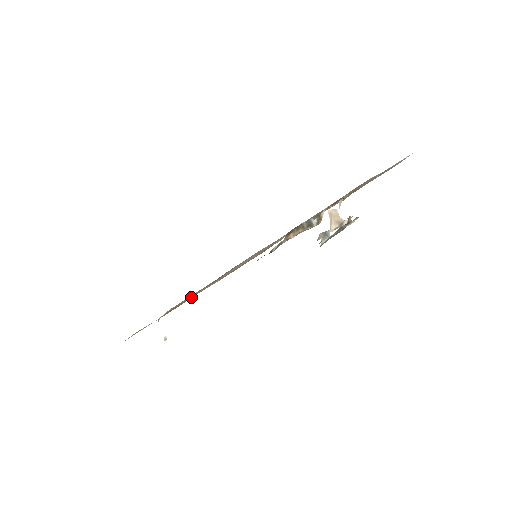
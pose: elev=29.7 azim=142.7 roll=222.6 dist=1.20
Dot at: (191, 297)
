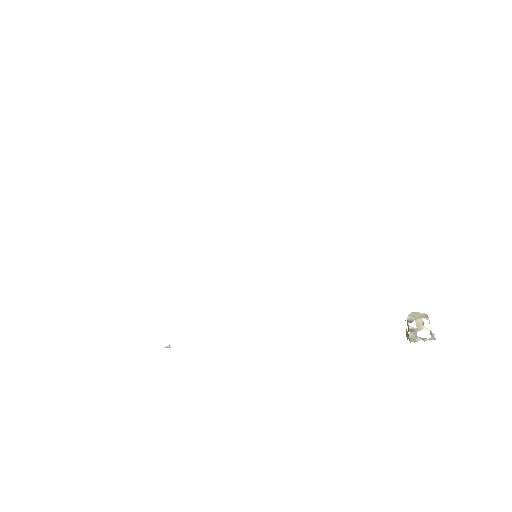
Dot at: occluded
